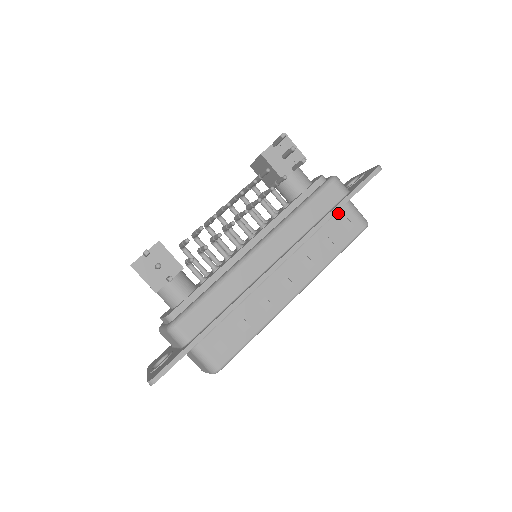
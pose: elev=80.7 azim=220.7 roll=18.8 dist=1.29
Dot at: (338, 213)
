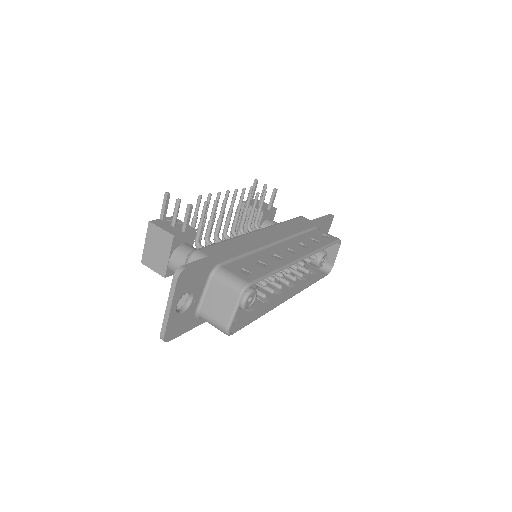
Dot at: (313, 231)
